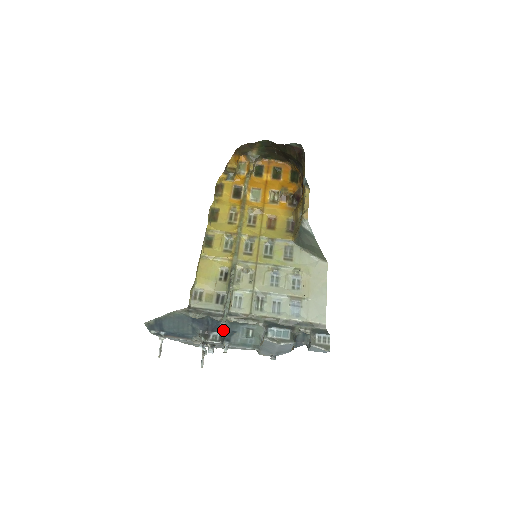
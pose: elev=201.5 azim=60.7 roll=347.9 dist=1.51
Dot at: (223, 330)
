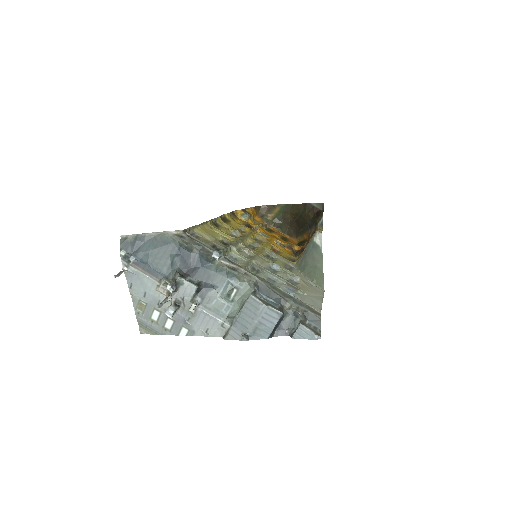
Dot at: (204, 279)
